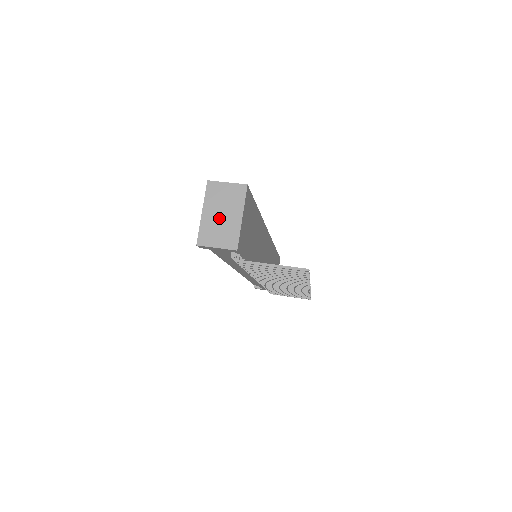
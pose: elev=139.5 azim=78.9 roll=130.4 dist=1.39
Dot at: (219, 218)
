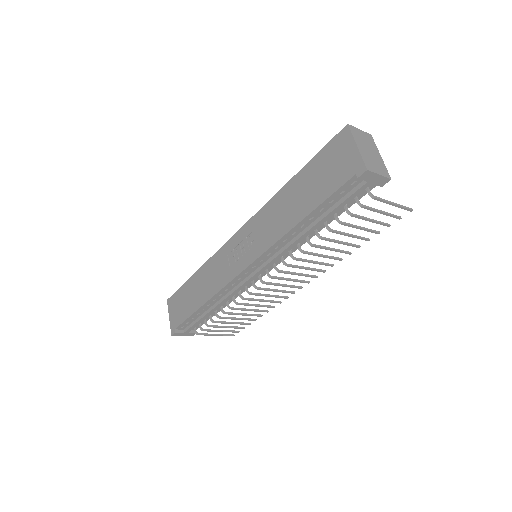
Dot at: (369, 153)
